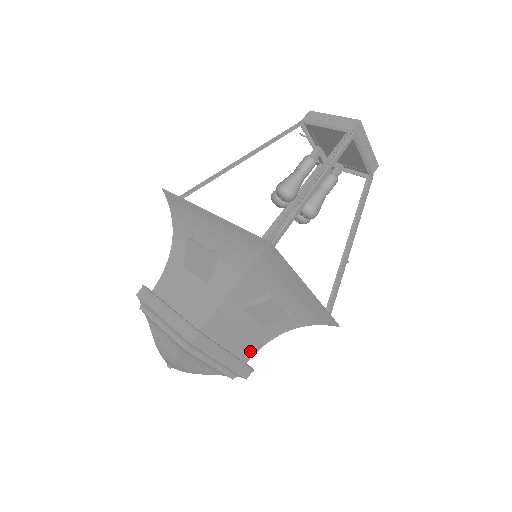
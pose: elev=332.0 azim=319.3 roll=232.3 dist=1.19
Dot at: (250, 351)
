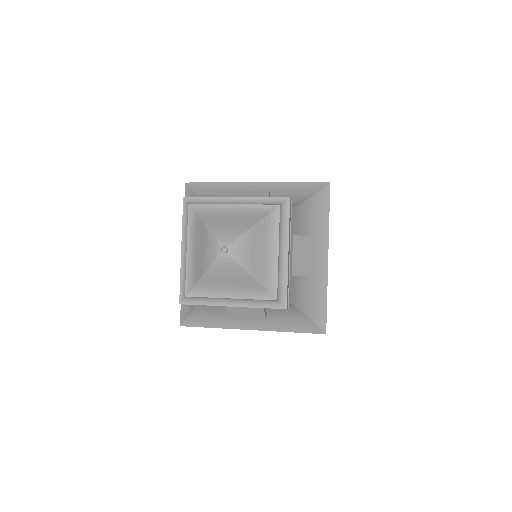
Dot at: occluded
